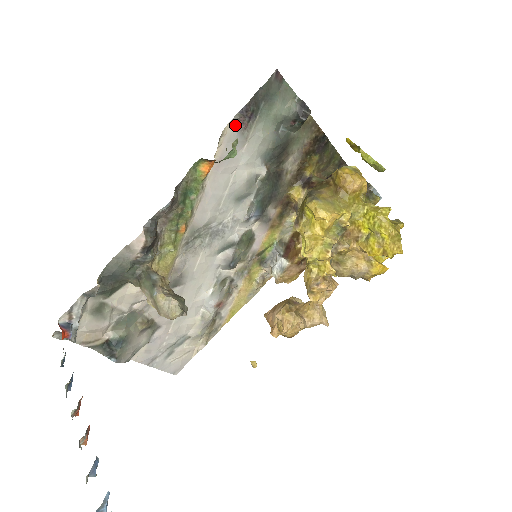
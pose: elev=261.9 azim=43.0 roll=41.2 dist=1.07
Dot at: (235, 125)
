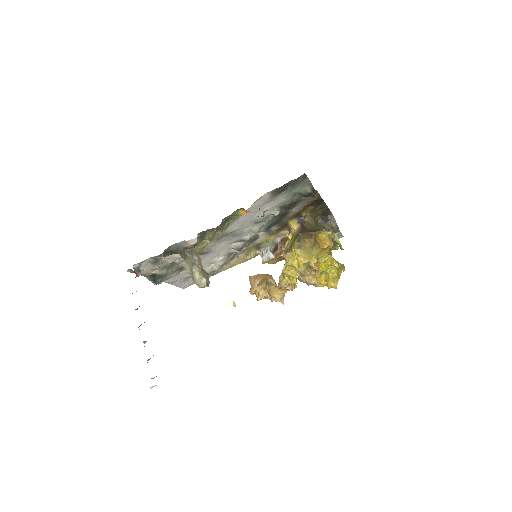
Dot at: (269, 194)
